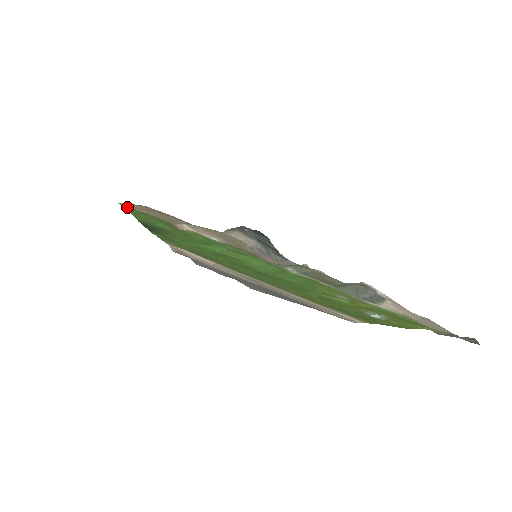
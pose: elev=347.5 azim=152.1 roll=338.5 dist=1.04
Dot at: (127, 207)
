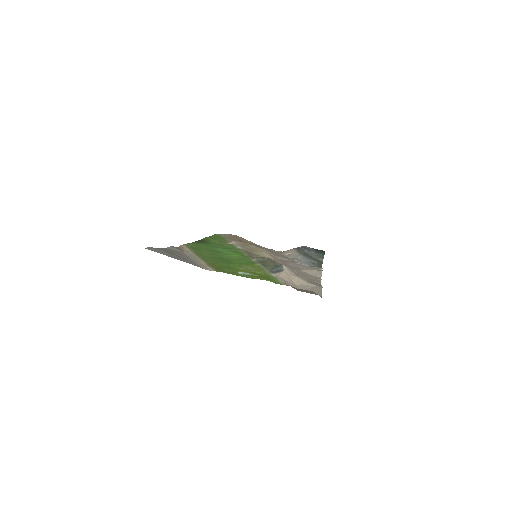
Dot at: (216, 235)
